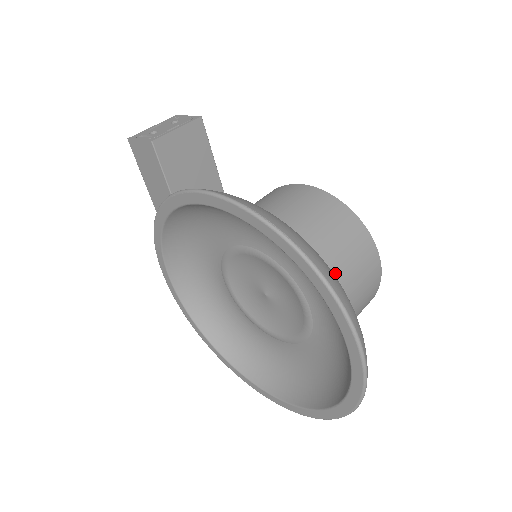
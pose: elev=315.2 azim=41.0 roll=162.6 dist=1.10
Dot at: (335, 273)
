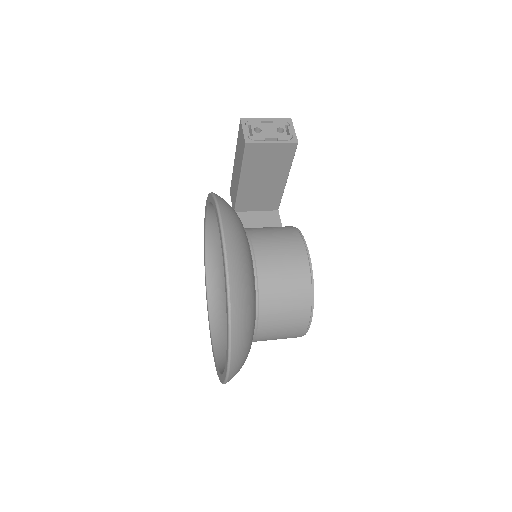
Dot at: (265, 321)
